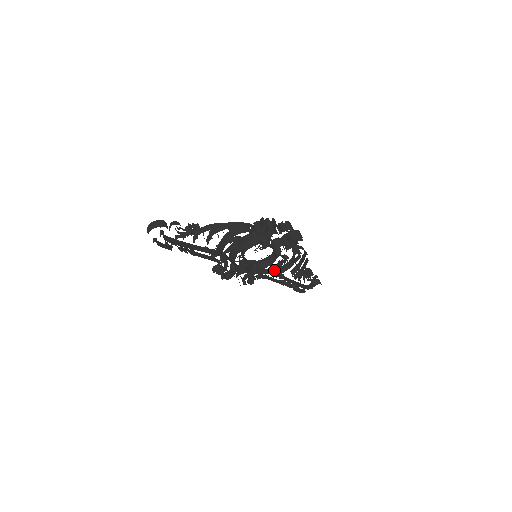
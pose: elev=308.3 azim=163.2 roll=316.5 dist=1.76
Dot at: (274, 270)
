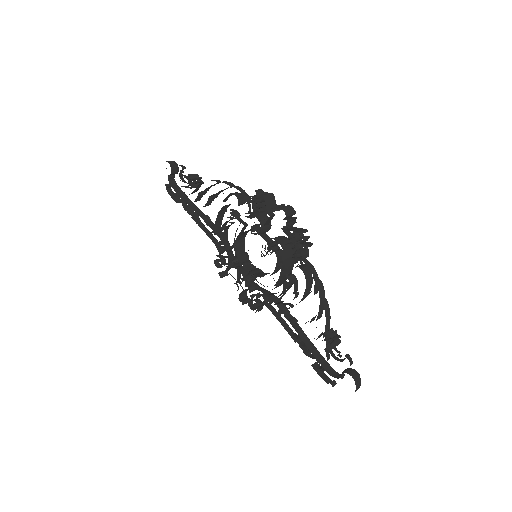
Dot at: (282, 301)
